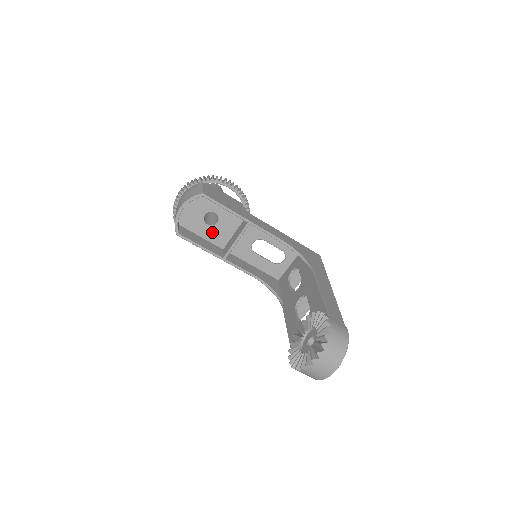
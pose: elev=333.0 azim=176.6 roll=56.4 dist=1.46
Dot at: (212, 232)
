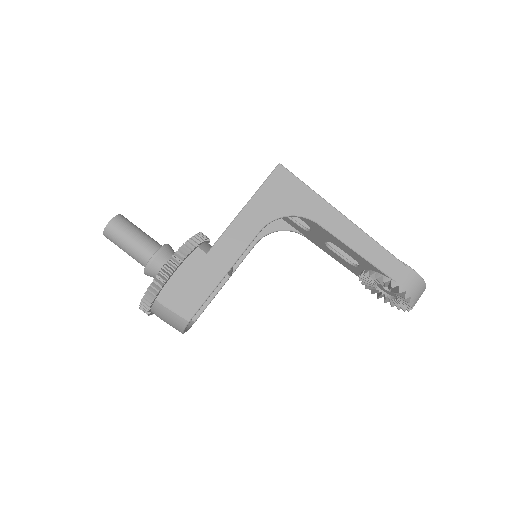
Dot at: occluded
